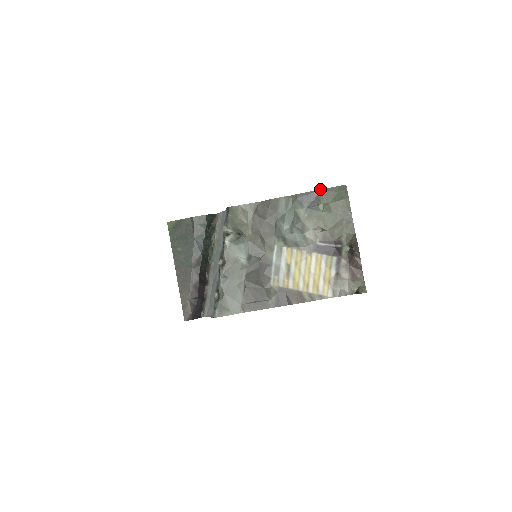
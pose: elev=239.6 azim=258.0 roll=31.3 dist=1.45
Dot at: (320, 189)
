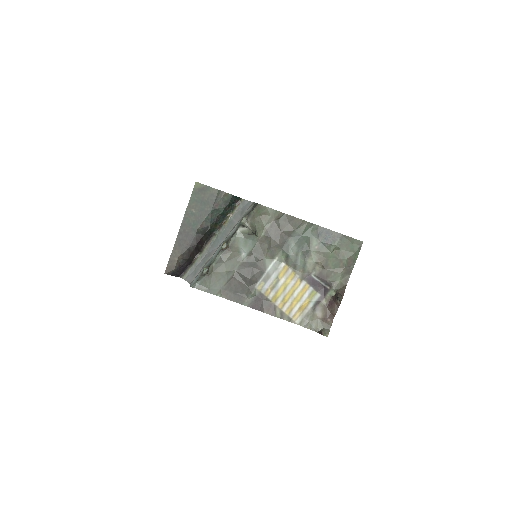
Dot at: (340, 233)
